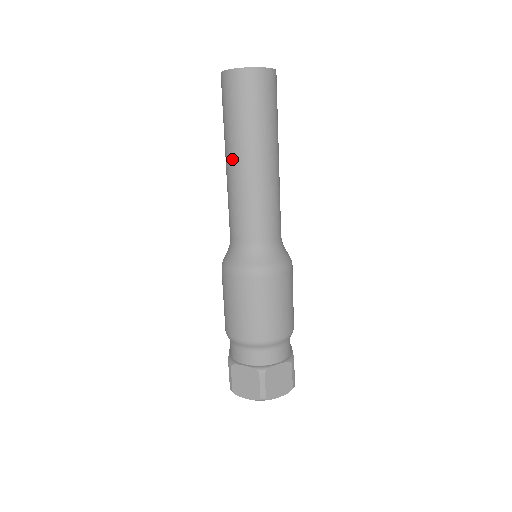
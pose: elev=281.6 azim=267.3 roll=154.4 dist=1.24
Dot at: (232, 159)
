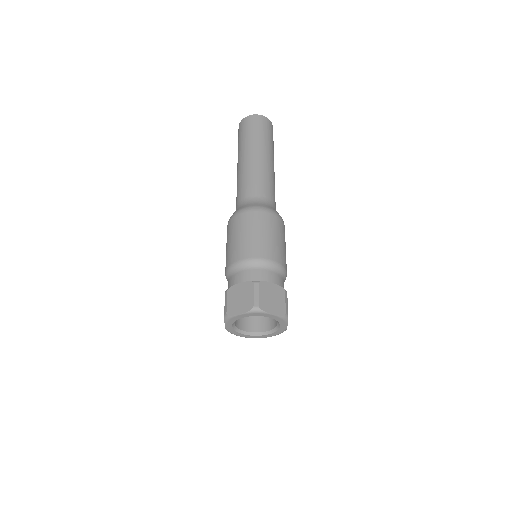
Dot at: (242, 157)
